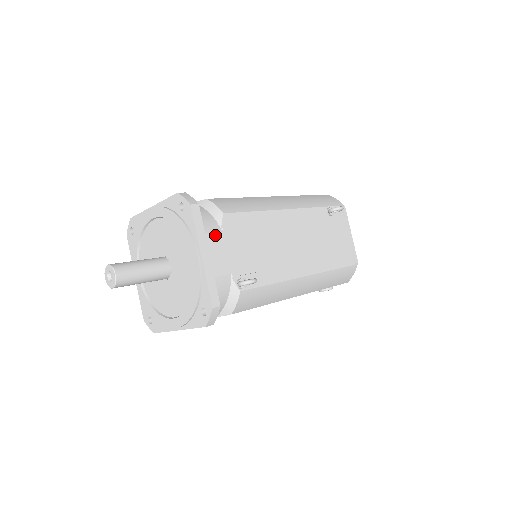
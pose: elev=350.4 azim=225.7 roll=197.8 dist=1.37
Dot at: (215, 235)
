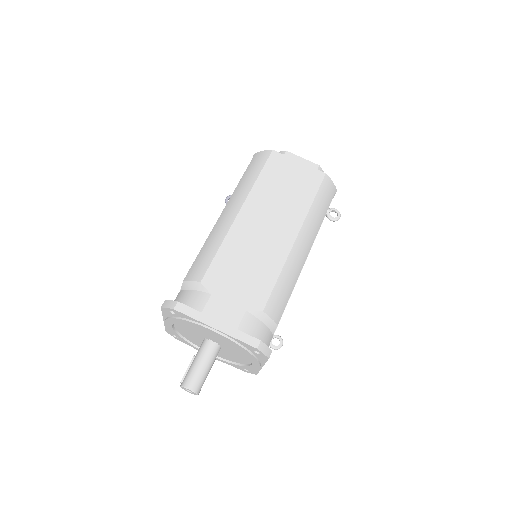
Dot at: occluded
